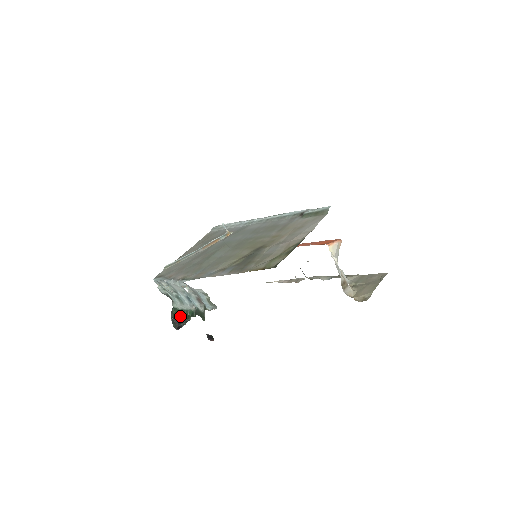
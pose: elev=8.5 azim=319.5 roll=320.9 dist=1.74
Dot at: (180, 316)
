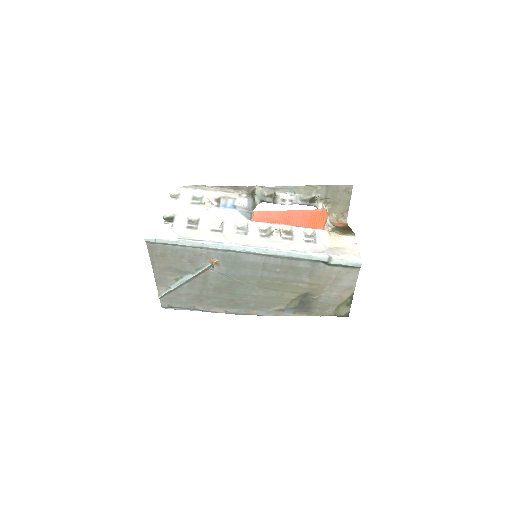
Dot at: occluded
